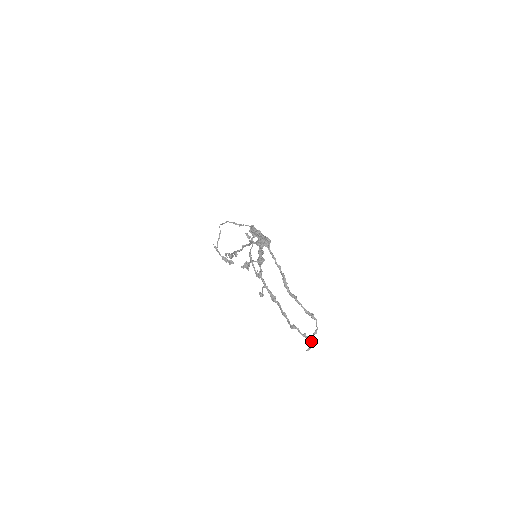
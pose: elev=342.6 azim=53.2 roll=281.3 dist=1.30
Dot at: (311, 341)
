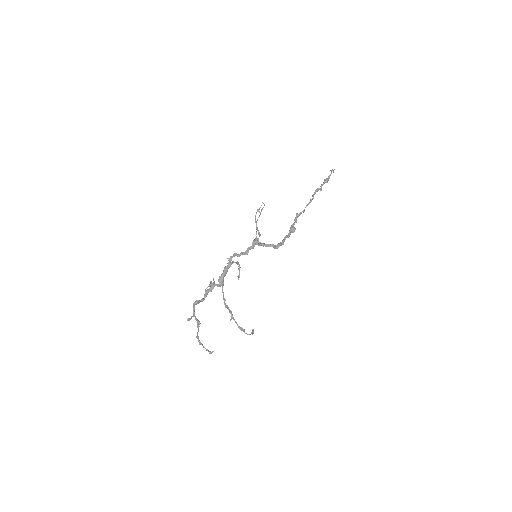
Dot at: occluded
